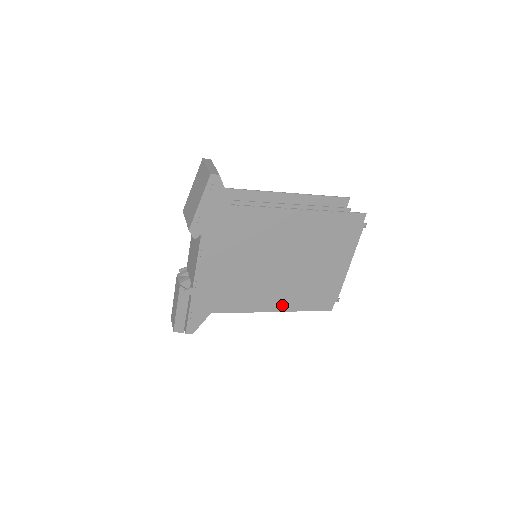
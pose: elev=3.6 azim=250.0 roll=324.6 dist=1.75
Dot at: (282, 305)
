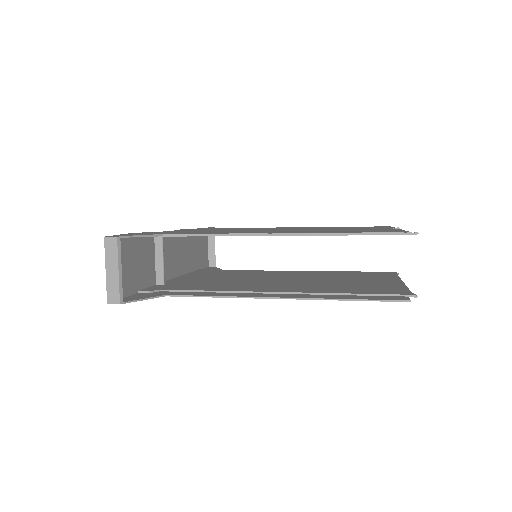
Dot at: occluded
